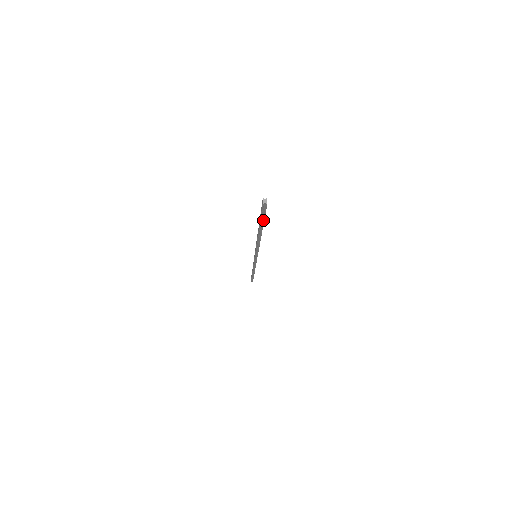
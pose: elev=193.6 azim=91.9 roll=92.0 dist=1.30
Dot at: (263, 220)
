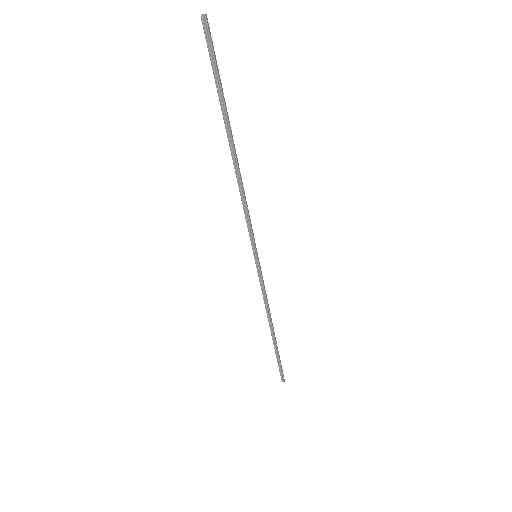
Dot at: (219, 86)
